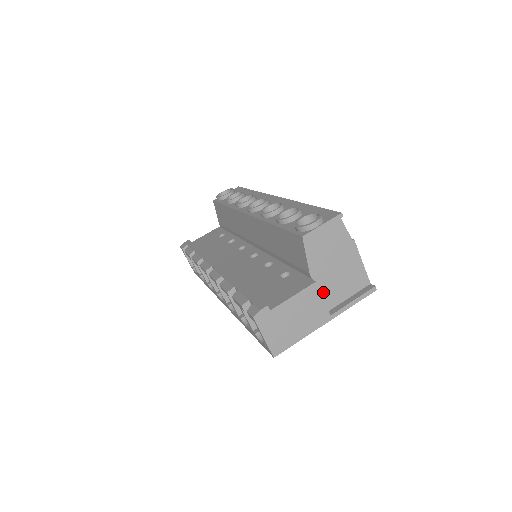
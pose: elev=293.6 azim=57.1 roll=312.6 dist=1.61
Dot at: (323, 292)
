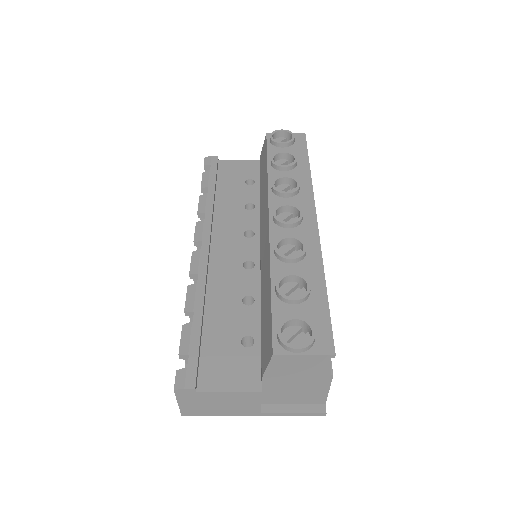
Dot at: (268, 393)
